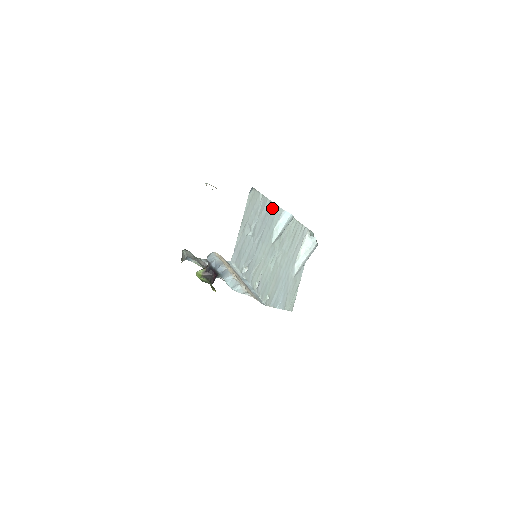
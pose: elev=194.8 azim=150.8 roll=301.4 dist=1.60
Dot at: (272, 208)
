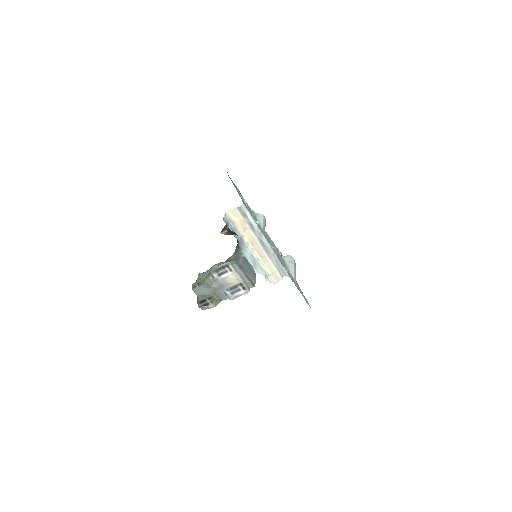
Dot at: occluded
